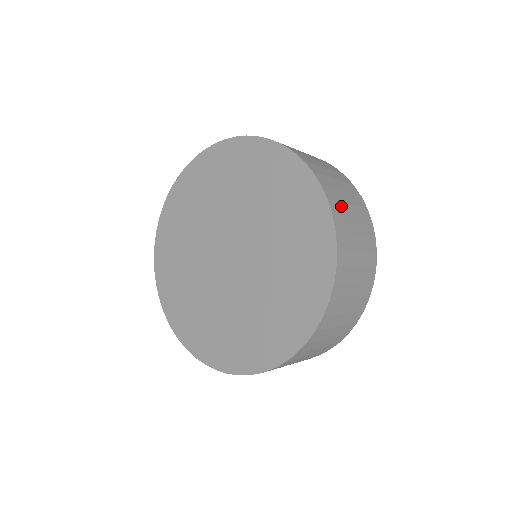
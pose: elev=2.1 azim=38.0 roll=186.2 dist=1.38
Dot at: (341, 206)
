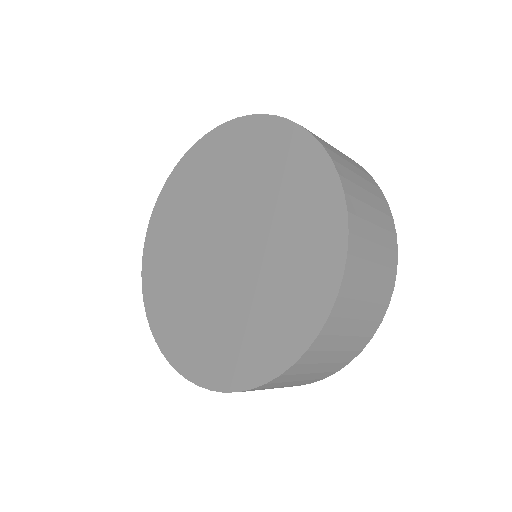
Dot at: (364, 244)
